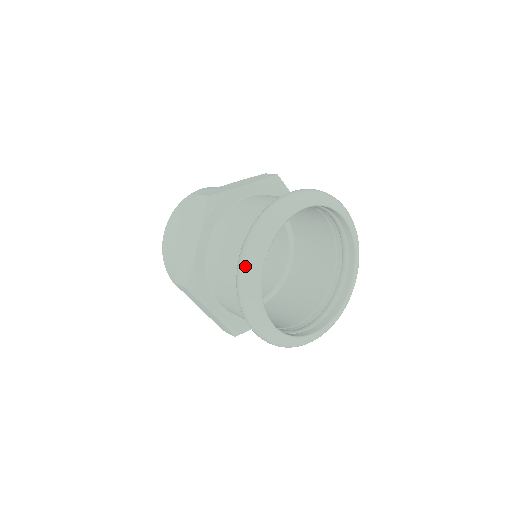
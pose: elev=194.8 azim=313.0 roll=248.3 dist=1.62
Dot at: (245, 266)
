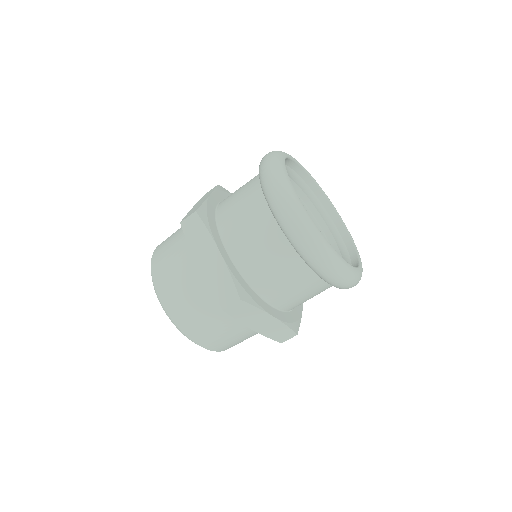
Dot at: (293, 215)
